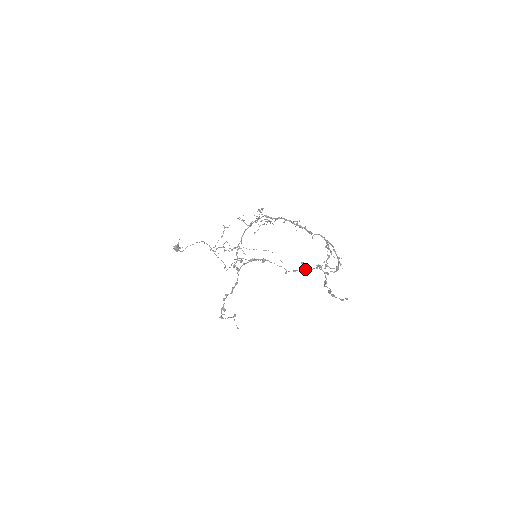
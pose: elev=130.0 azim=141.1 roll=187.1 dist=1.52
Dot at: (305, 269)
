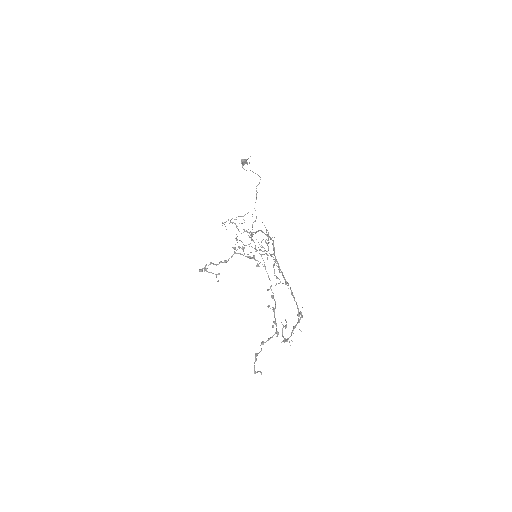
Dot at: (275, 307)
